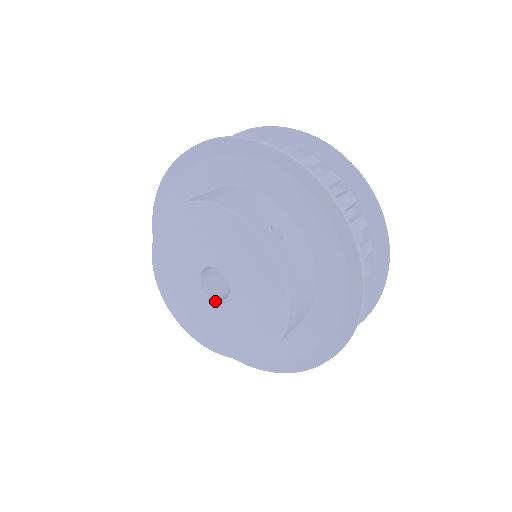
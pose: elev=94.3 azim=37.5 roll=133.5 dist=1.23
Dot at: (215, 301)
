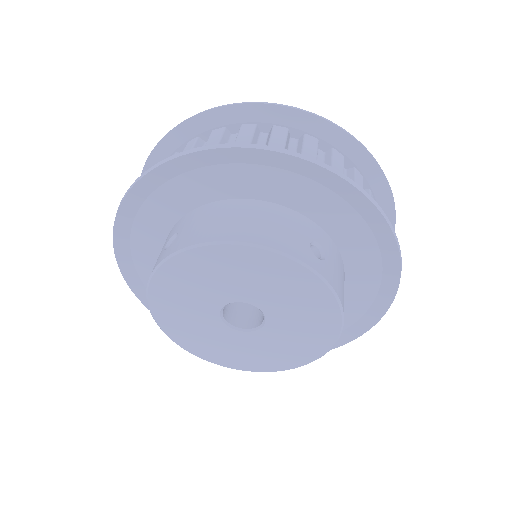
Dot at: (244, 330)
